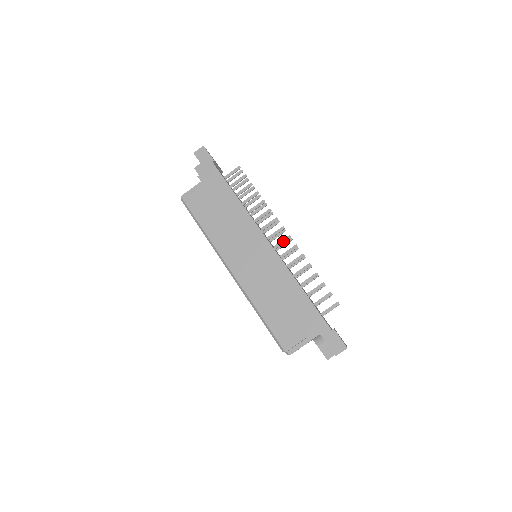
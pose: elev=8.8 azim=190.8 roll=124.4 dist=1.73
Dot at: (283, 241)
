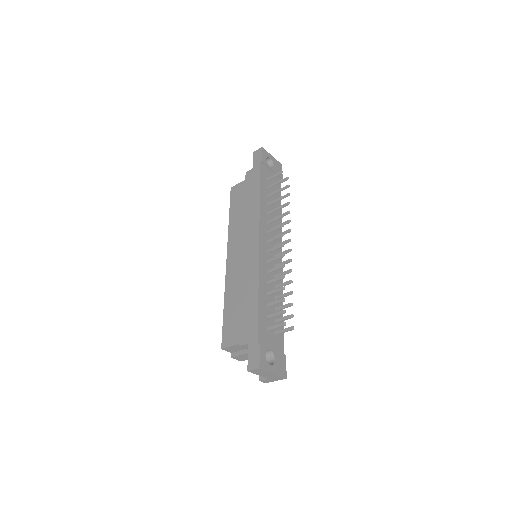
Dot at: (276, 247)
